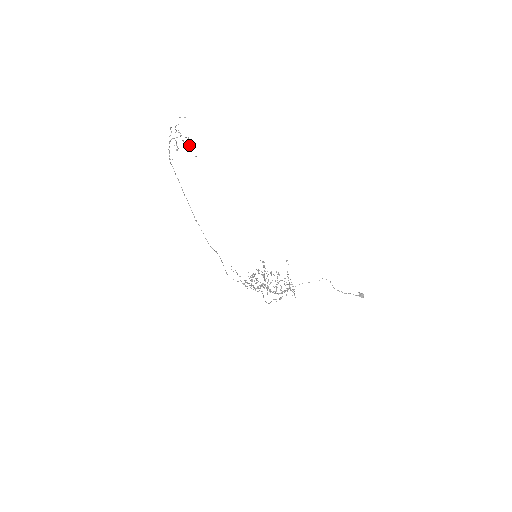
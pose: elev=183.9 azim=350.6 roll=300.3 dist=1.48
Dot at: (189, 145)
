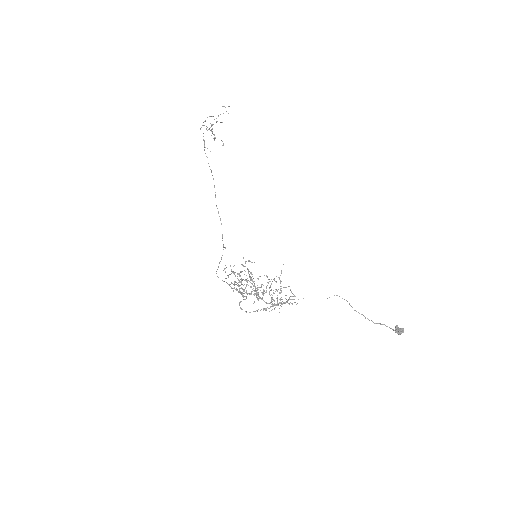
Dot at: occluded
